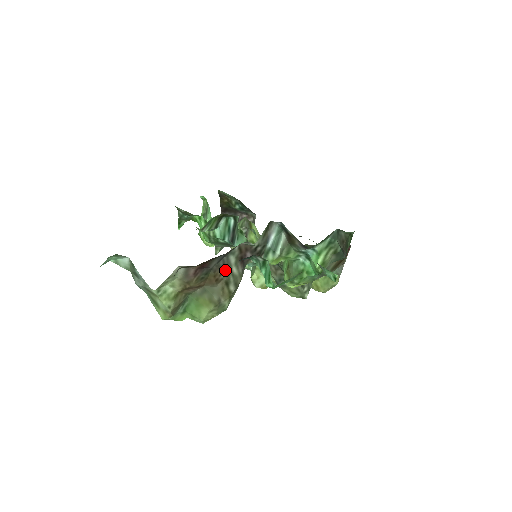
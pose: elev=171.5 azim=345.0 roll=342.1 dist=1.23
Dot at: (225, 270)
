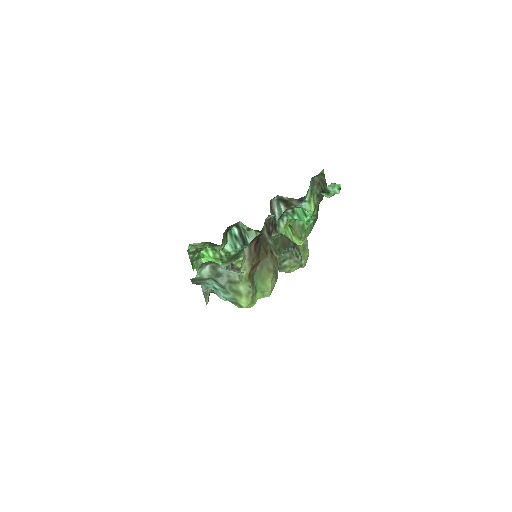
Dot at: (266, 243)
